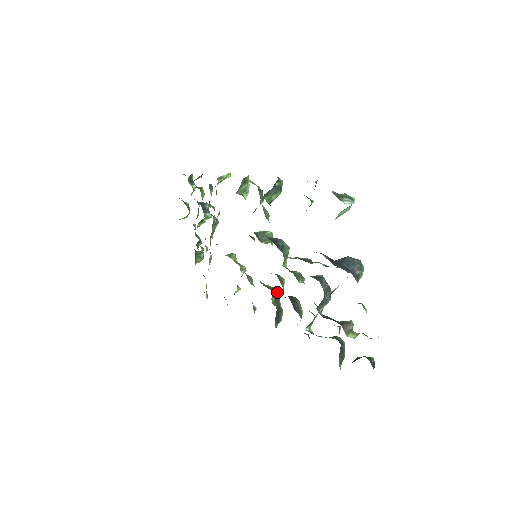
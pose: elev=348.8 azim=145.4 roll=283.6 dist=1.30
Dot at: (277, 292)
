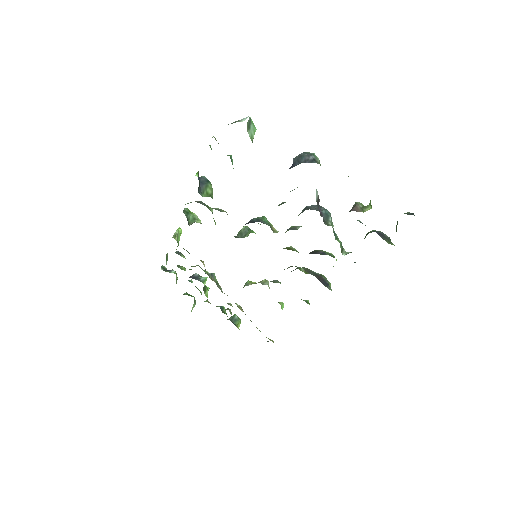
Dot at: occluded
